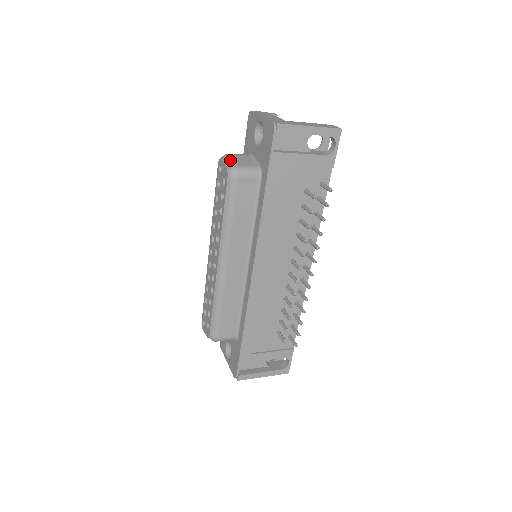
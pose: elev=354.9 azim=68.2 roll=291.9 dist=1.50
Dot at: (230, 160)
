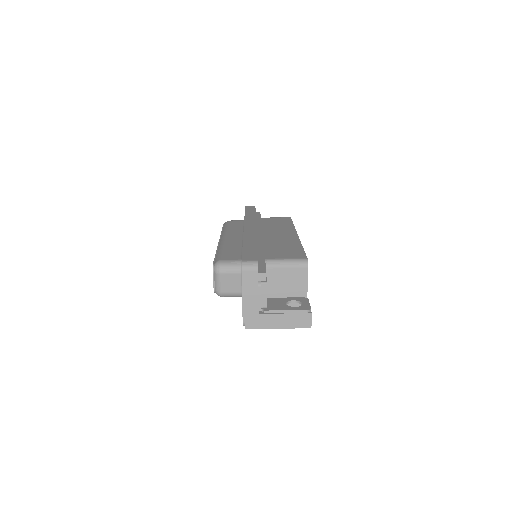
Dot at: (218, 283)
